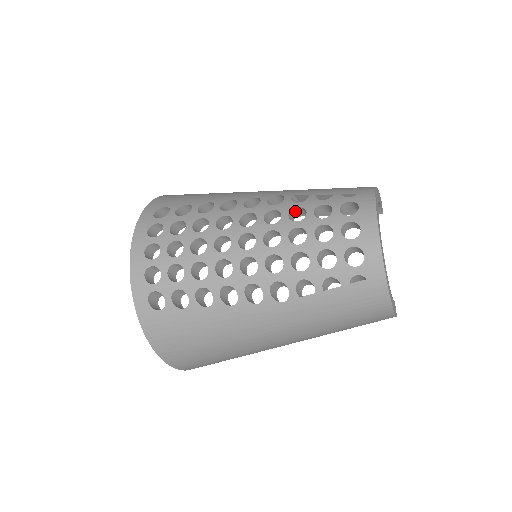
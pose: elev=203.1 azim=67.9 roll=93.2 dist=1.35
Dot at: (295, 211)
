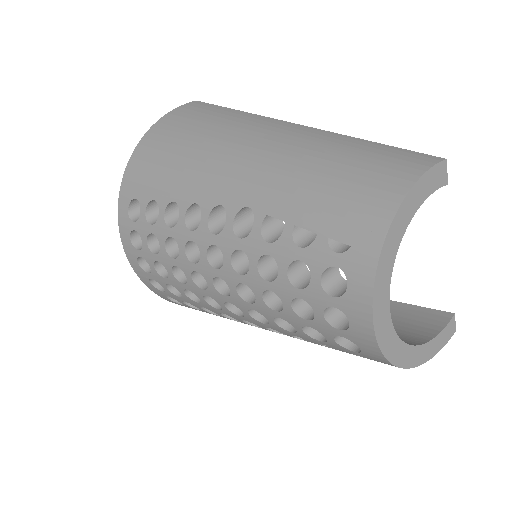
Dot at: occluded
